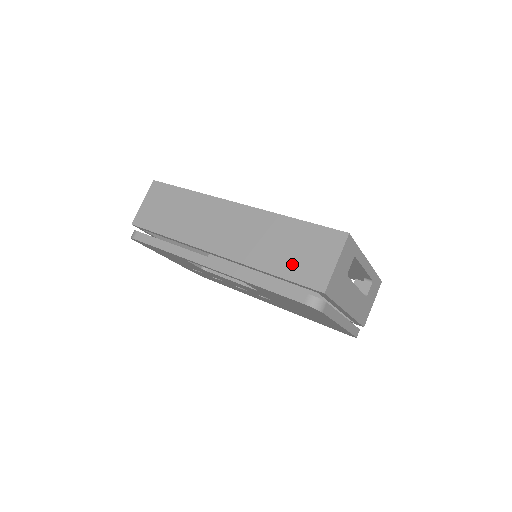
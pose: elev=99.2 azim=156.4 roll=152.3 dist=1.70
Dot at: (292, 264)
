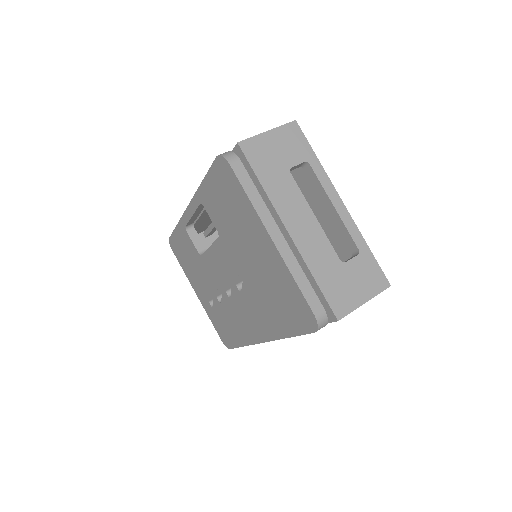
Dot at: occluded
